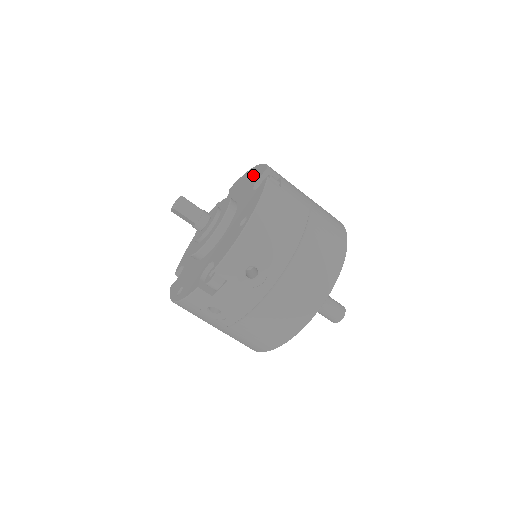
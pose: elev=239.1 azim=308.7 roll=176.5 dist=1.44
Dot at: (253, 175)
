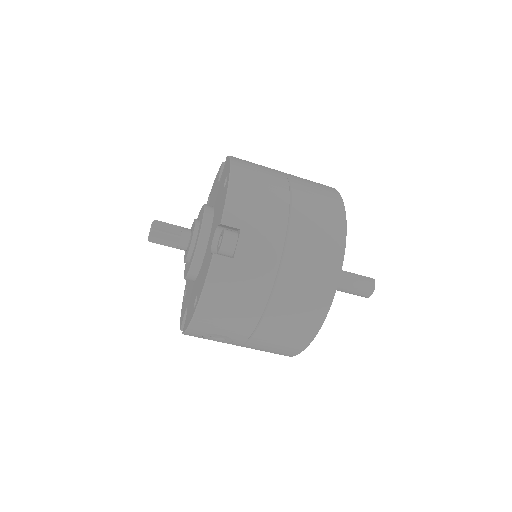
Dot at: (222, 198)
